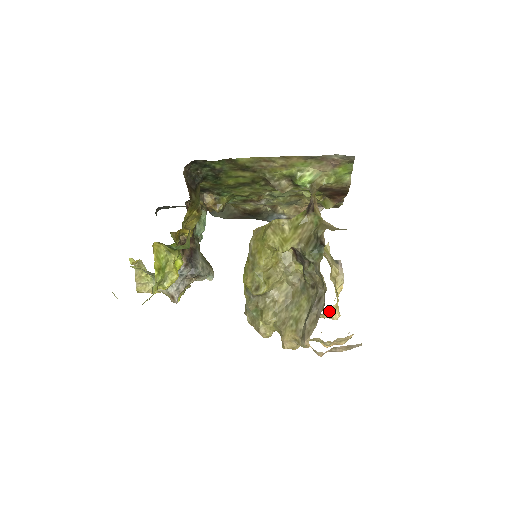
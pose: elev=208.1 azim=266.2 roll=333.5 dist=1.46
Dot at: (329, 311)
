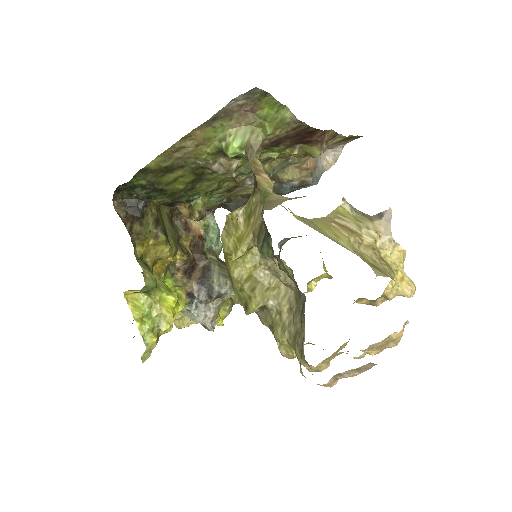
Dot at: (389, 290)
